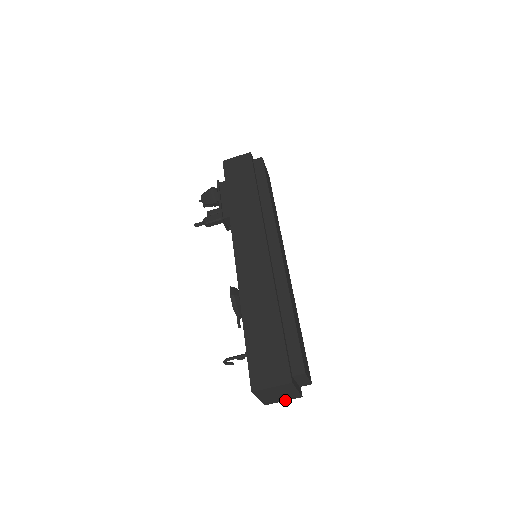
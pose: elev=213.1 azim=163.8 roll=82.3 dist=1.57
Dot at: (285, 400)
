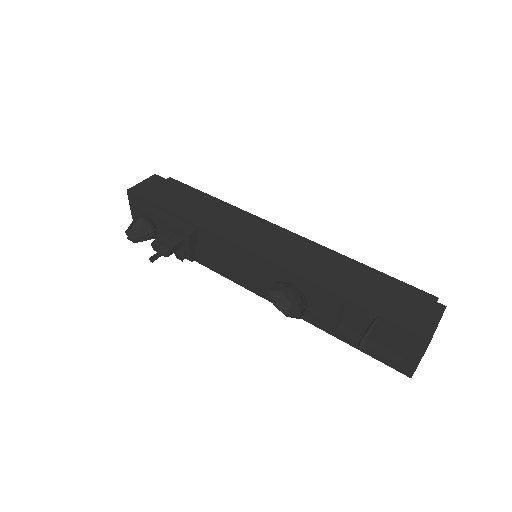
Dot at: occluded
